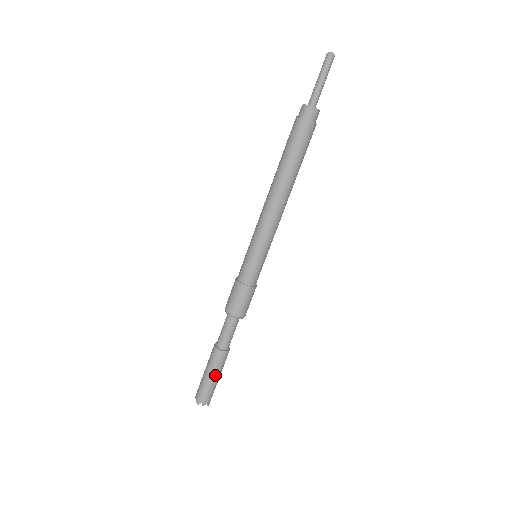
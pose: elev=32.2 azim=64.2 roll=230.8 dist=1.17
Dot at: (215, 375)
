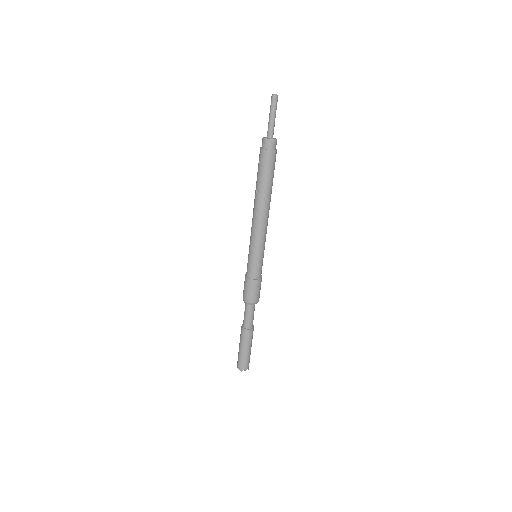
Dot at: (249, 348)
